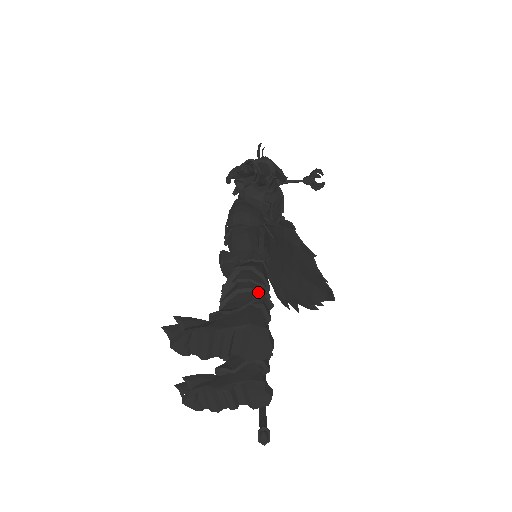
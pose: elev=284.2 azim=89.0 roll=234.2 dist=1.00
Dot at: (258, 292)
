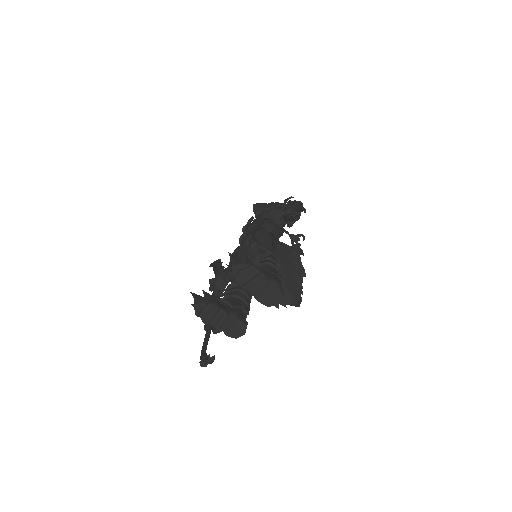
Dot at: (279, 272)
